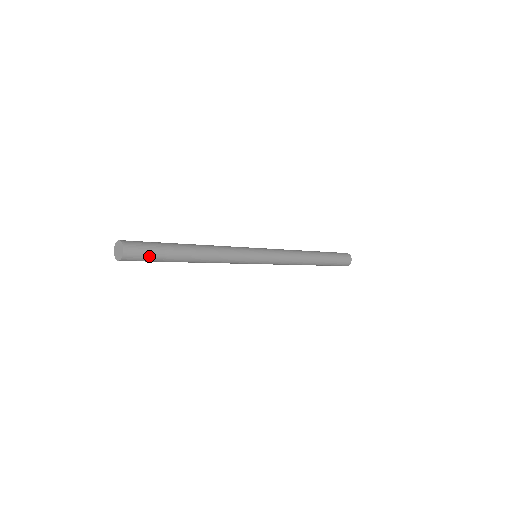
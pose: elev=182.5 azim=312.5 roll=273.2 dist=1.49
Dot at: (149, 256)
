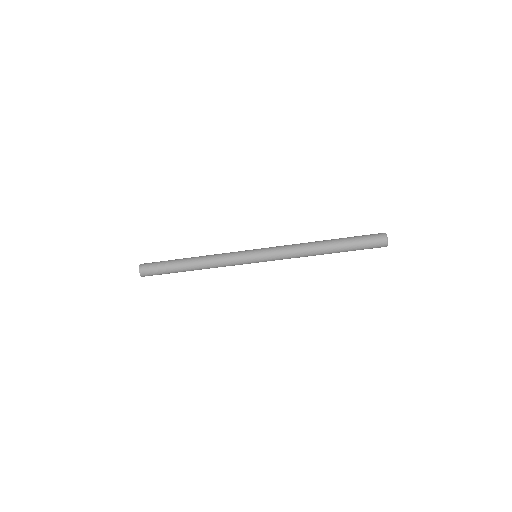
Dot at: (157, 272)
